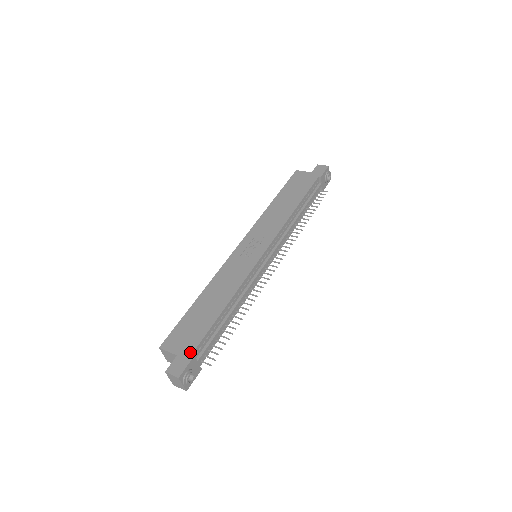
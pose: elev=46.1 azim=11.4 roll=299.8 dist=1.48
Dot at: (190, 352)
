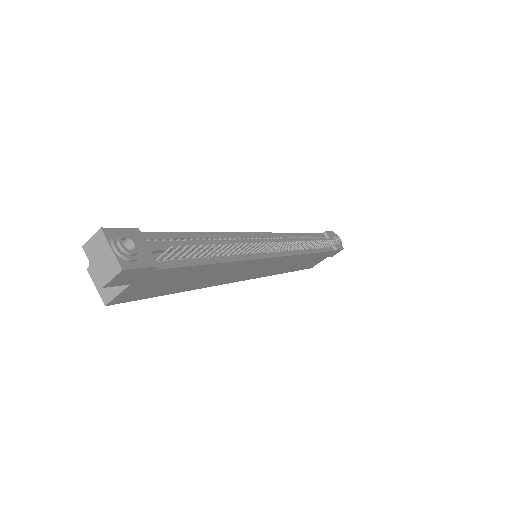
Dot at: occluded
